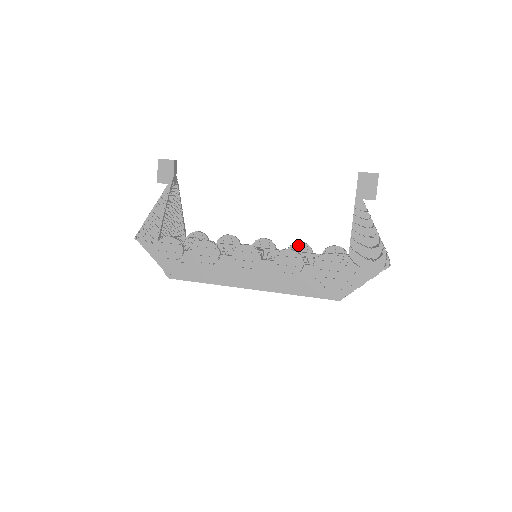
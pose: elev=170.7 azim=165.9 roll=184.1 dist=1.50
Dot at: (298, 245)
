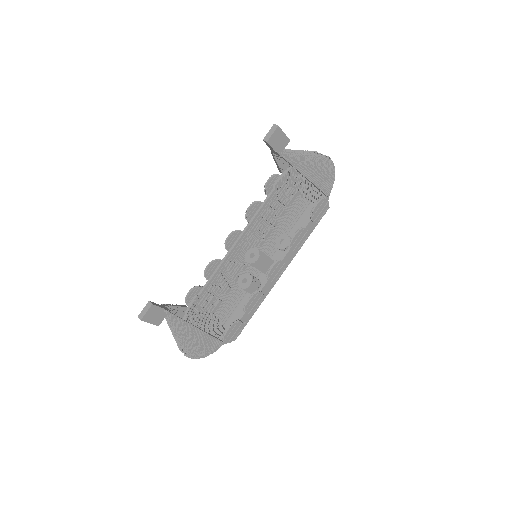
Dot at: (250, 211)
